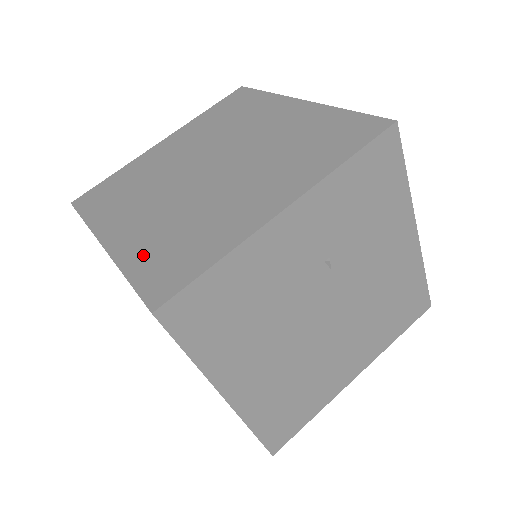
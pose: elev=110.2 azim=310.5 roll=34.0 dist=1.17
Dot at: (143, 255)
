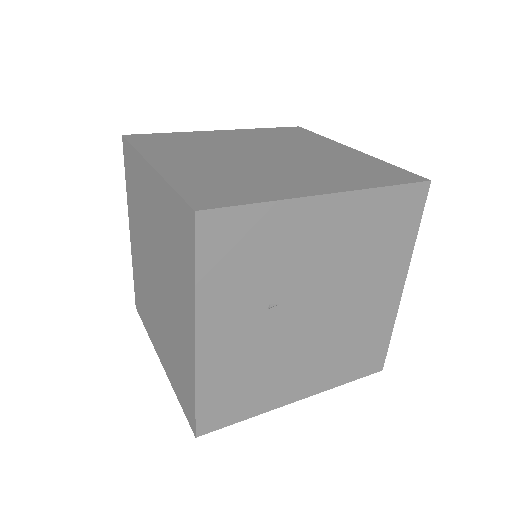
Dot at: (174, 378)
